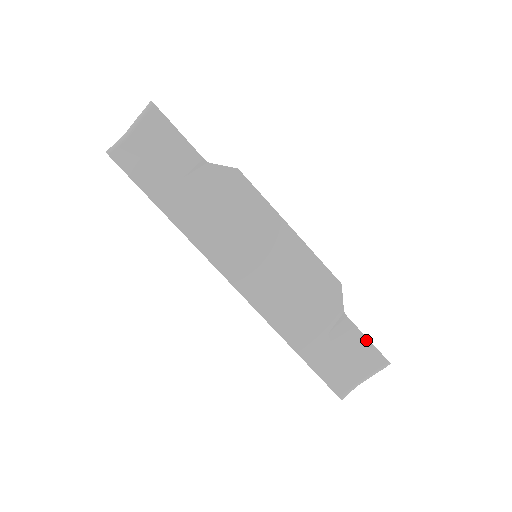
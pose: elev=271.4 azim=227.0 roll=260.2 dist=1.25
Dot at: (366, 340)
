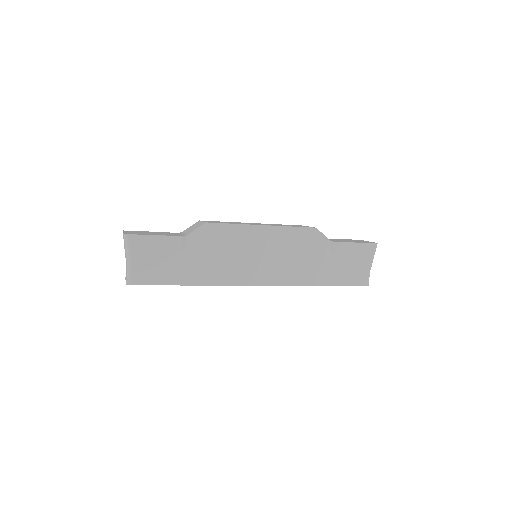
Dot at: (355, 244)
